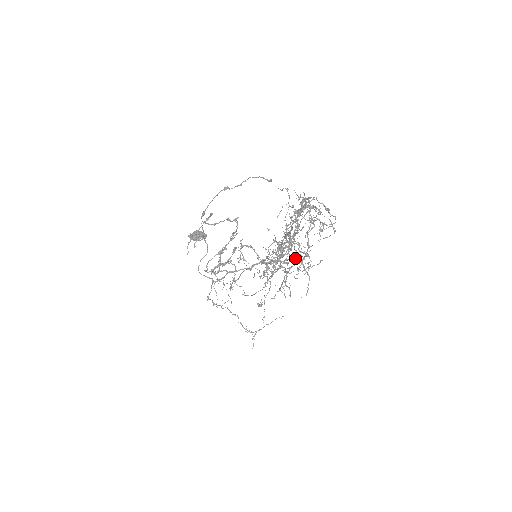
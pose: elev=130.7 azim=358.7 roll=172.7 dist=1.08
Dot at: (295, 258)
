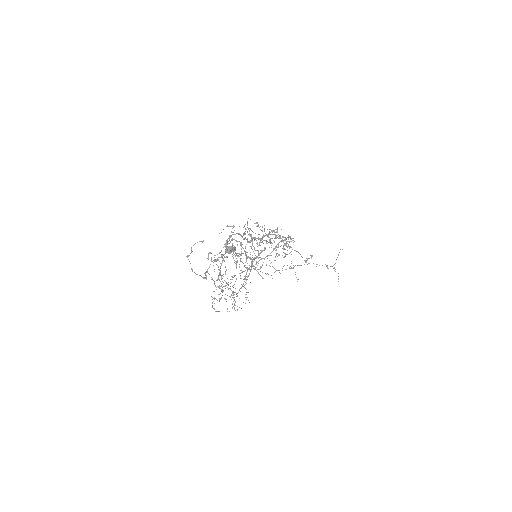
Dot at: (222, 295)
